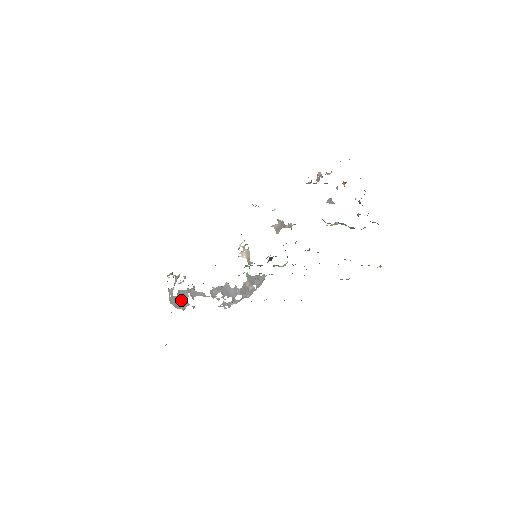
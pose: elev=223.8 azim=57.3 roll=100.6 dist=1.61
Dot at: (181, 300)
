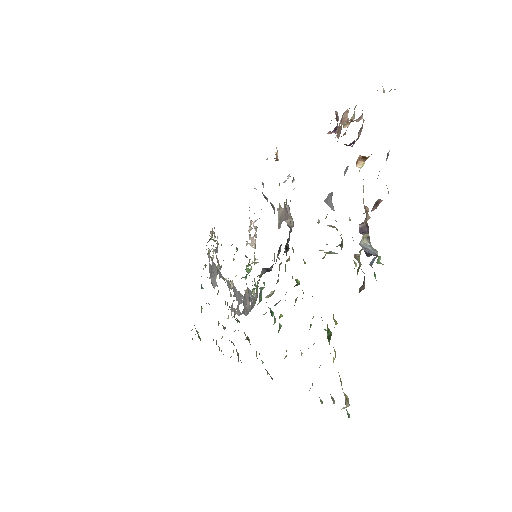
Dot at: (212, 275)
